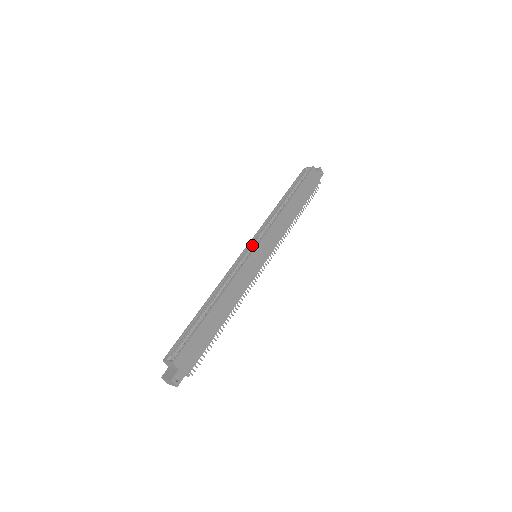
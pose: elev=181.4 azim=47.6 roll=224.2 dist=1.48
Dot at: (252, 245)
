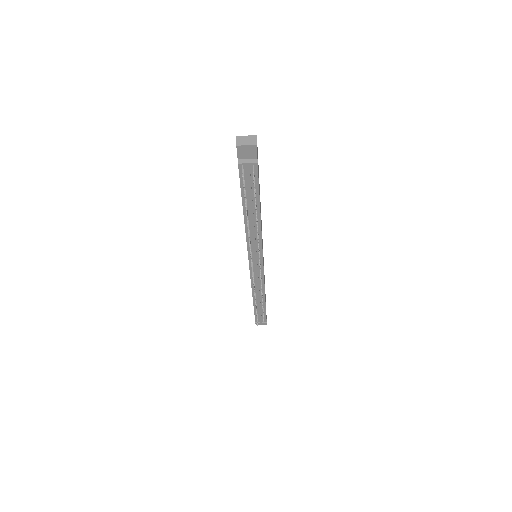
Dot at: occluded
